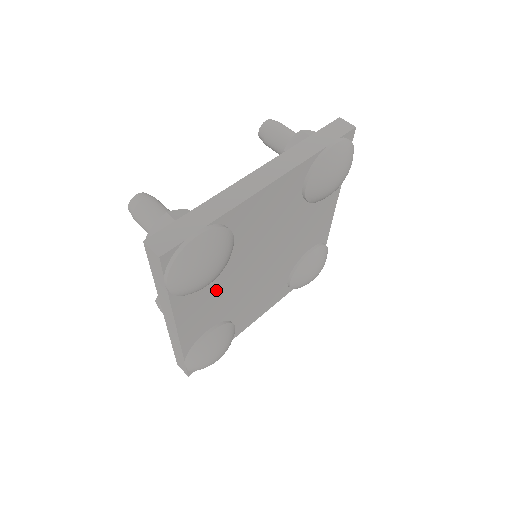
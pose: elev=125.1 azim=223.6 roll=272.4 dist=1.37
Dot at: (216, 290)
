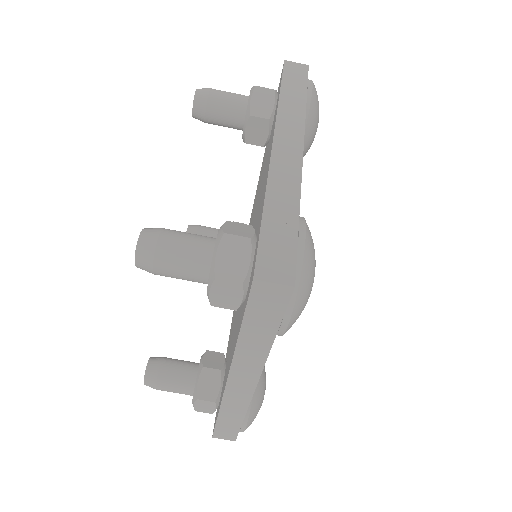
Dot at: occluded
